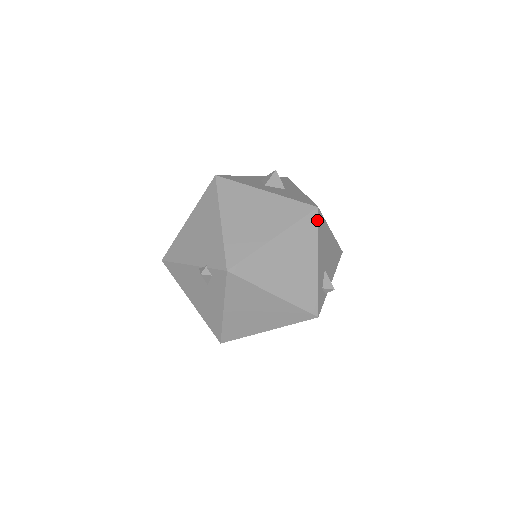
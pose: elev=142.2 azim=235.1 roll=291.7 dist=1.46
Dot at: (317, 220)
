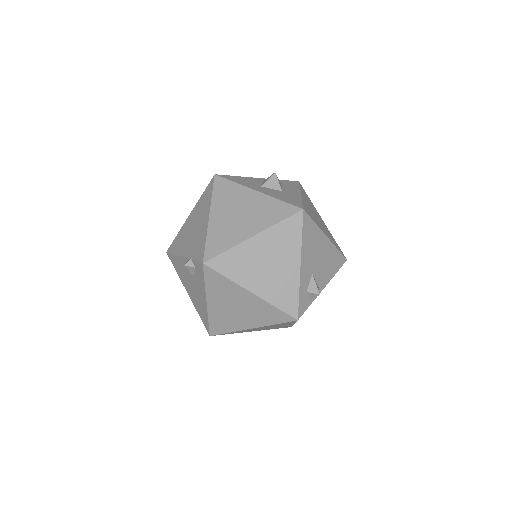
Dot at: (301, 222)
